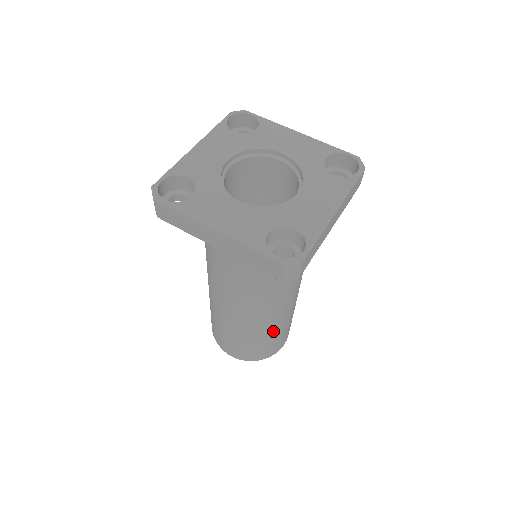
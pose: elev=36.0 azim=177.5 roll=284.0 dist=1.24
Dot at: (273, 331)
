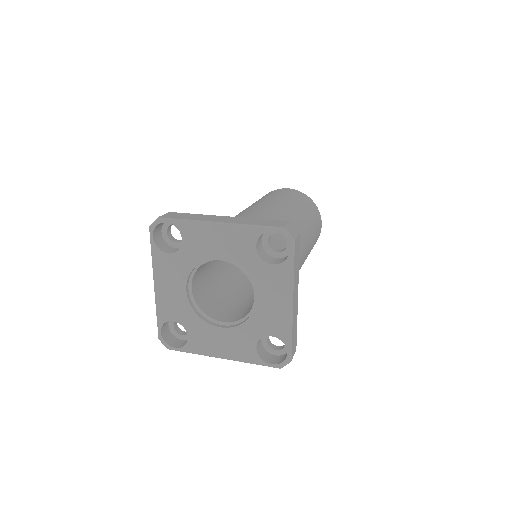
Dot at: occluded
